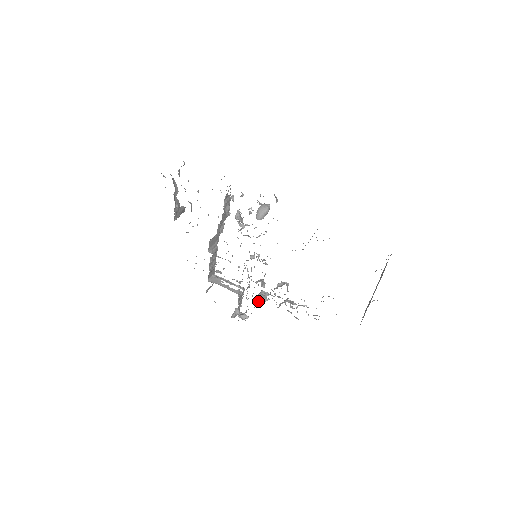
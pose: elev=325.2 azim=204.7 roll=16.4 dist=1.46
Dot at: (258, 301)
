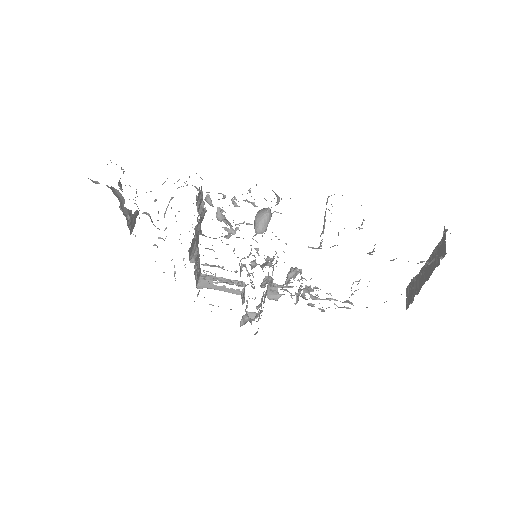
Dot at: (265, 292)
